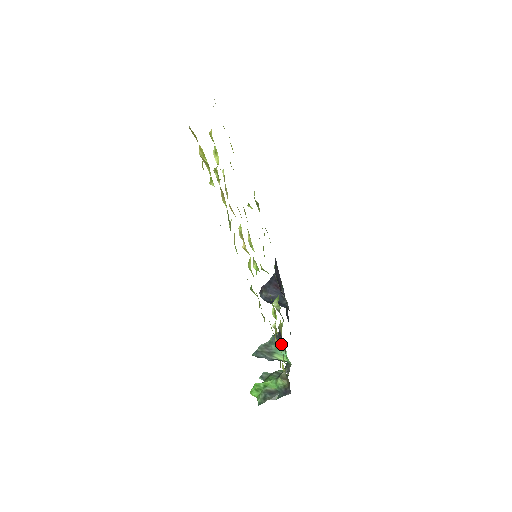
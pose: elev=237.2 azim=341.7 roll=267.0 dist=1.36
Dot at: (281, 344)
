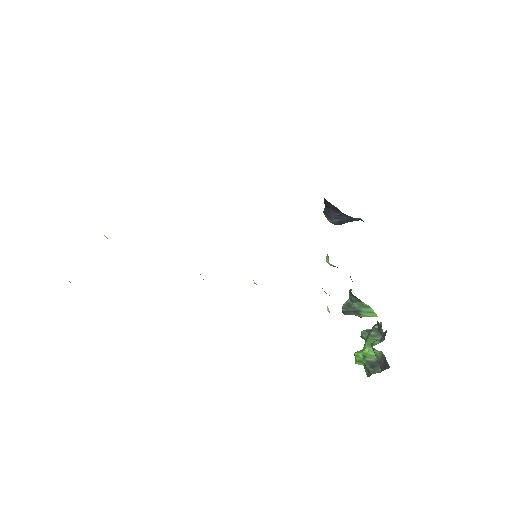
Dot at: (361, 301)
